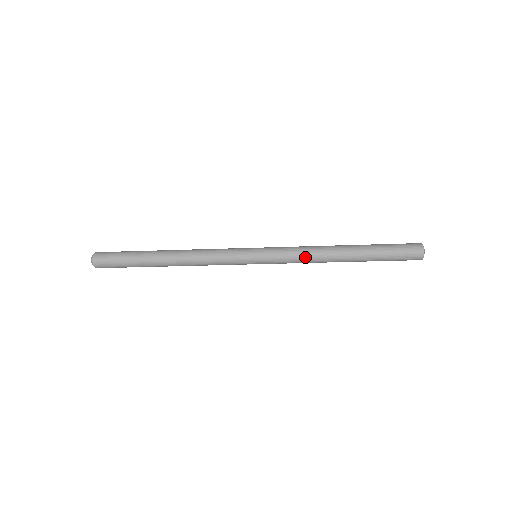
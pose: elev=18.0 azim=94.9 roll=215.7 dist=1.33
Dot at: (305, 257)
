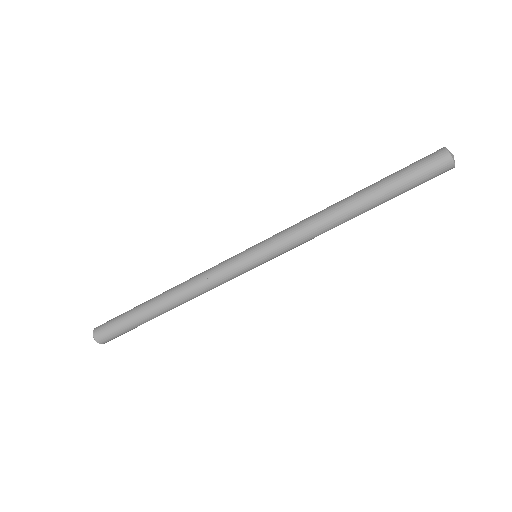
Dot at: (306, 225)
